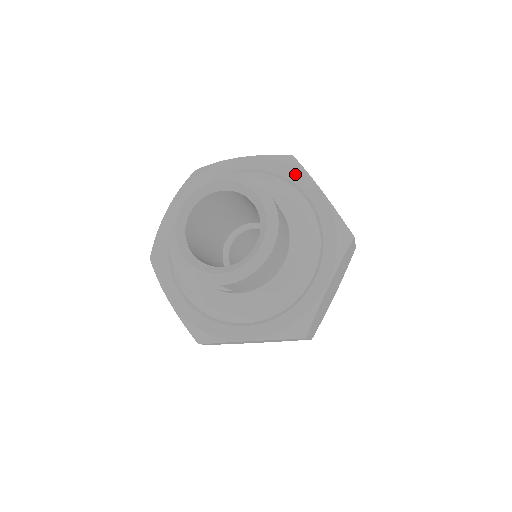
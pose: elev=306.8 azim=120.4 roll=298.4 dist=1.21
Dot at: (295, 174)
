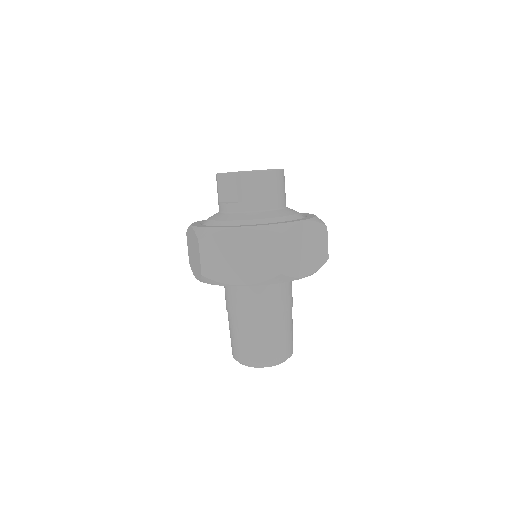
Dot at: occluded
